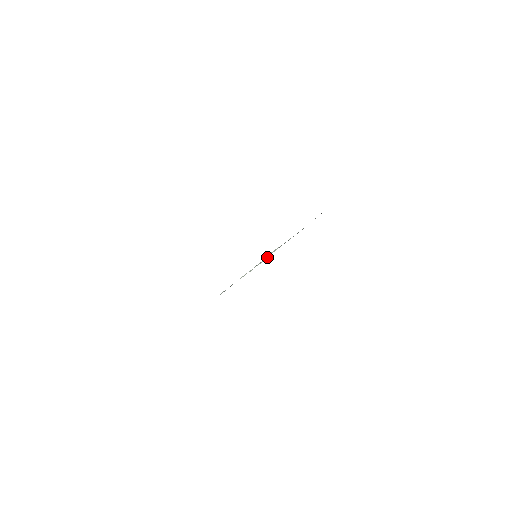
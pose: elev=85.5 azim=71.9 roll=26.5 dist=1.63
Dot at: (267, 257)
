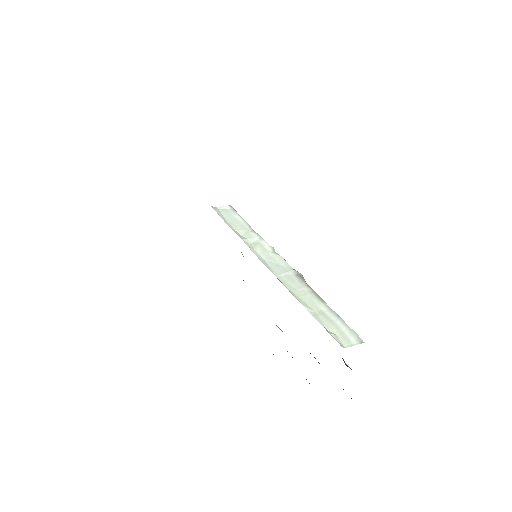
Dot at: (273, 262)
